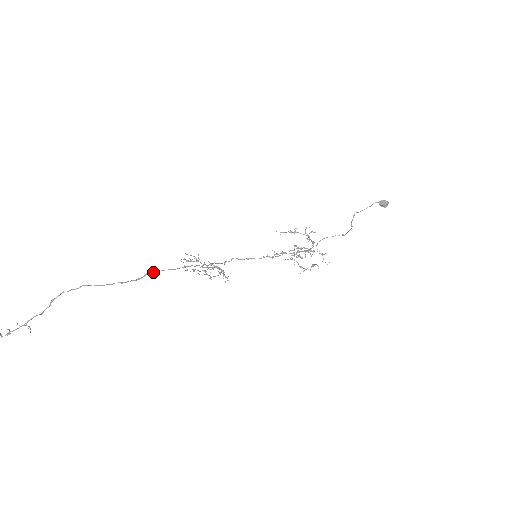
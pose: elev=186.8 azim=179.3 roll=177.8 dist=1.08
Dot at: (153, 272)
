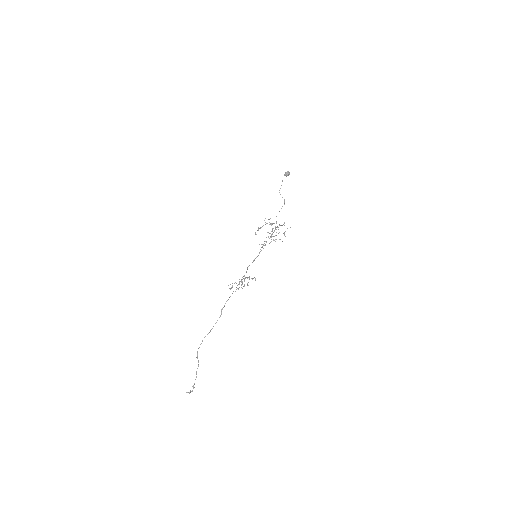
Dot at: occluded
